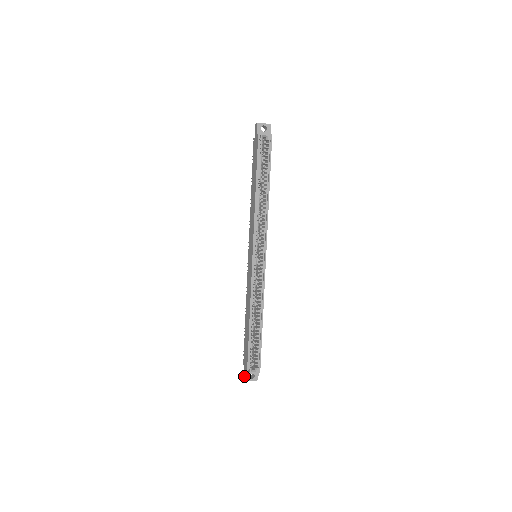
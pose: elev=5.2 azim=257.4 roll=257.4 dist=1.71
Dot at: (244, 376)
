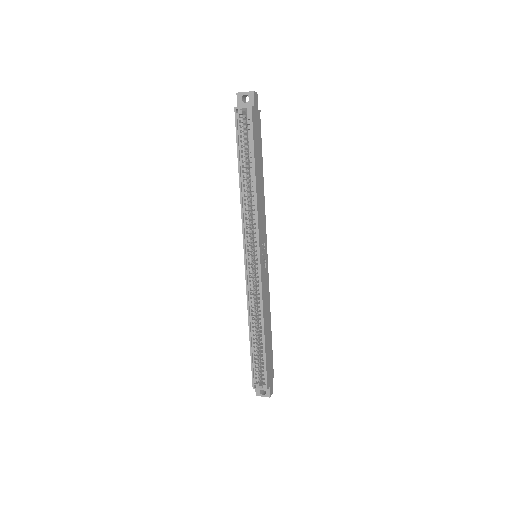
Dot at: occluded
